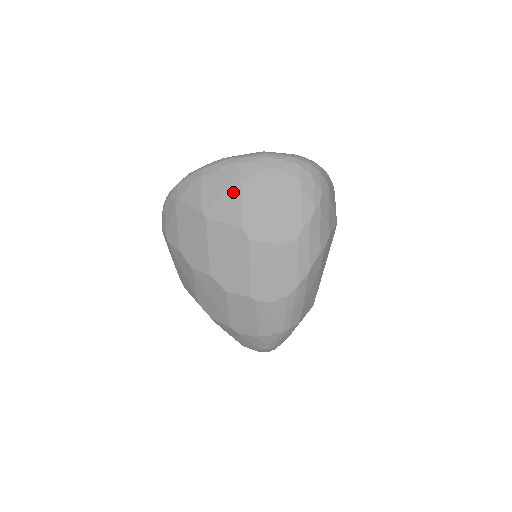
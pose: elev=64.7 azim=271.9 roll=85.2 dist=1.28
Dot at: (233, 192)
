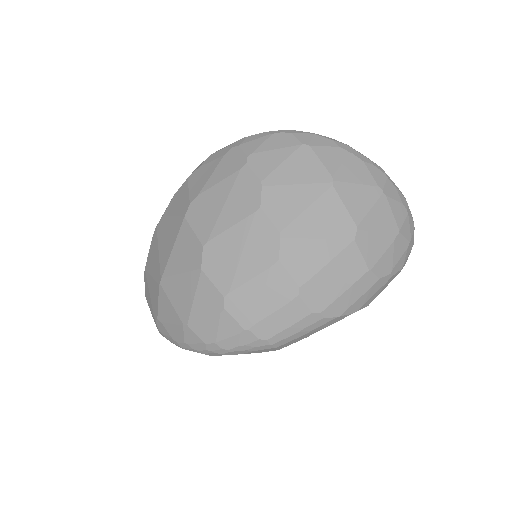
Dot at: (372, 192)
